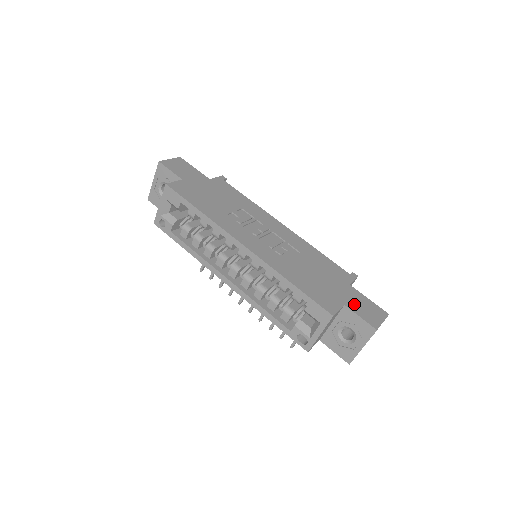
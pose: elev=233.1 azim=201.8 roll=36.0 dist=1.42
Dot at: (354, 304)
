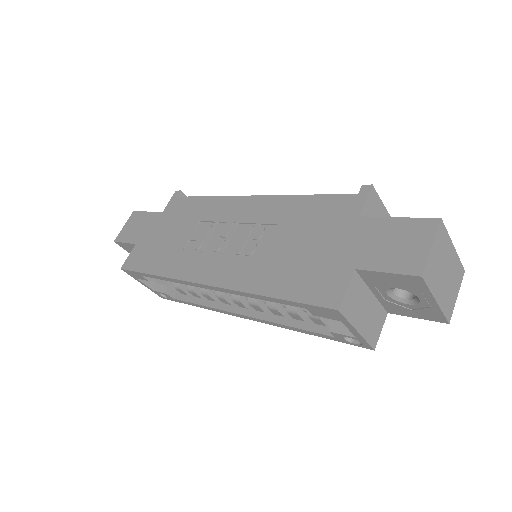
Dot at: (371, 253)
